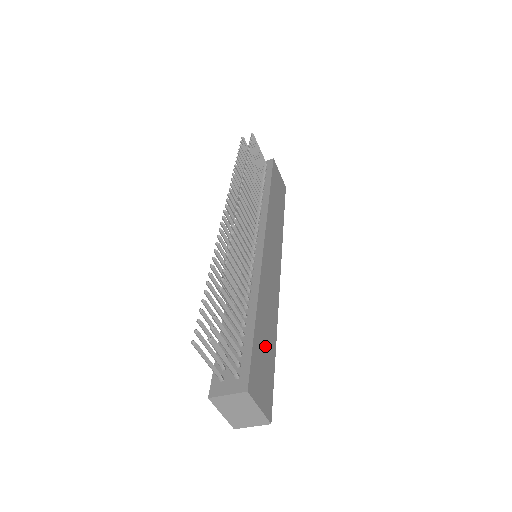
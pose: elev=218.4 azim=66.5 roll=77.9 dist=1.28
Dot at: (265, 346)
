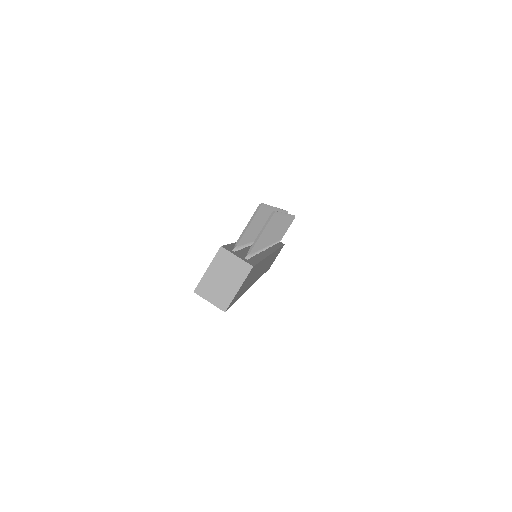
Dot at: (249, 280)
